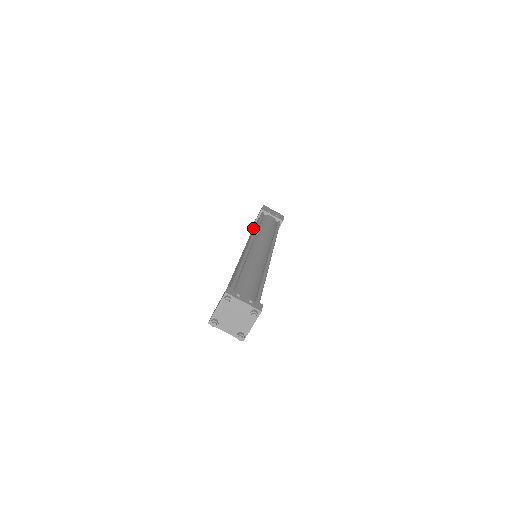
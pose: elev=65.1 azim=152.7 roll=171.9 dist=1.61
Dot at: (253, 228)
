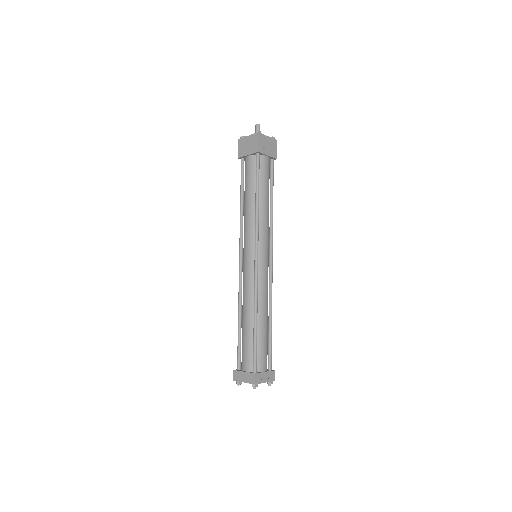
Dot at: (242, 162)
